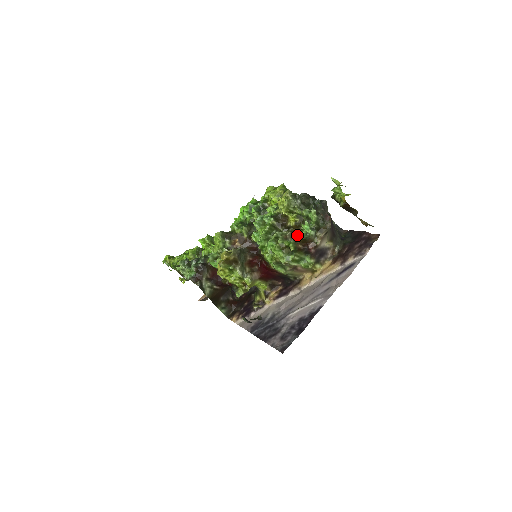
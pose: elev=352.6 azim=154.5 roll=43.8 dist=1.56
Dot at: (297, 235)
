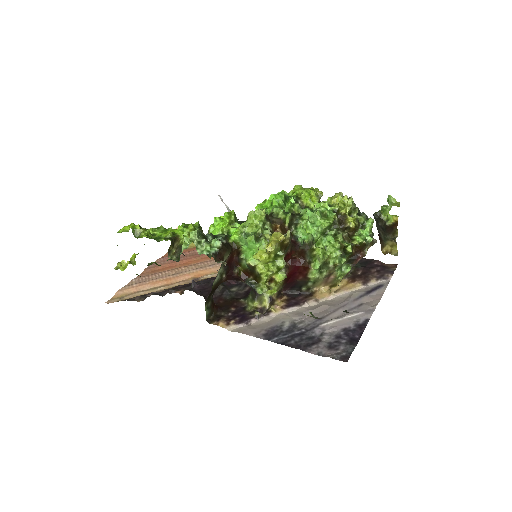
Dot at: (354, 239)
